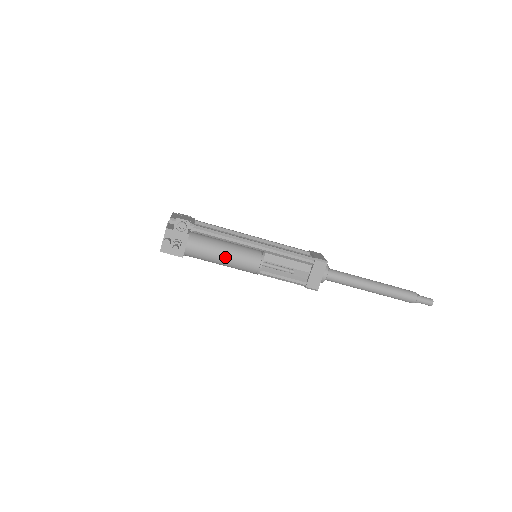
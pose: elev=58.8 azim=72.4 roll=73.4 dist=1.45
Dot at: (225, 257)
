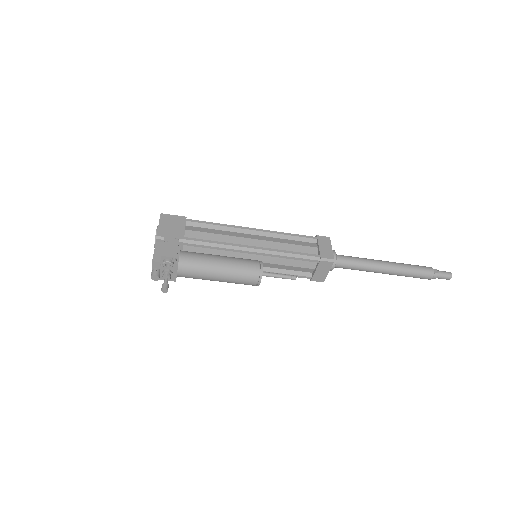
Dot at: (220, 279)
